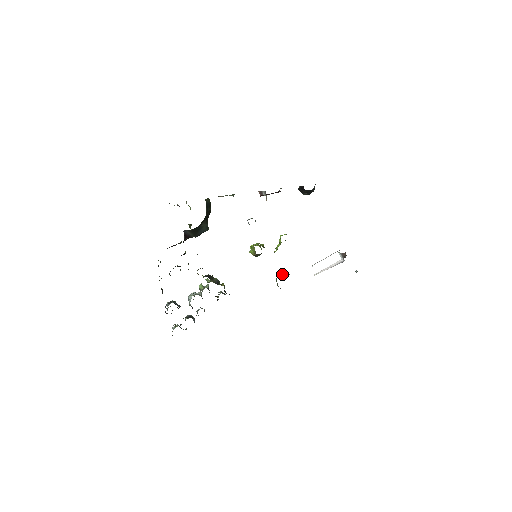
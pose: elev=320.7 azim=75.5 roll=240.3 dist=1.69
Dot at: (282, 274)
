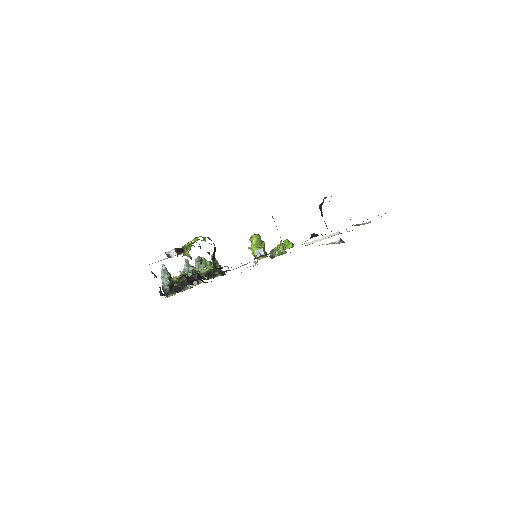
Dot at: occluded
